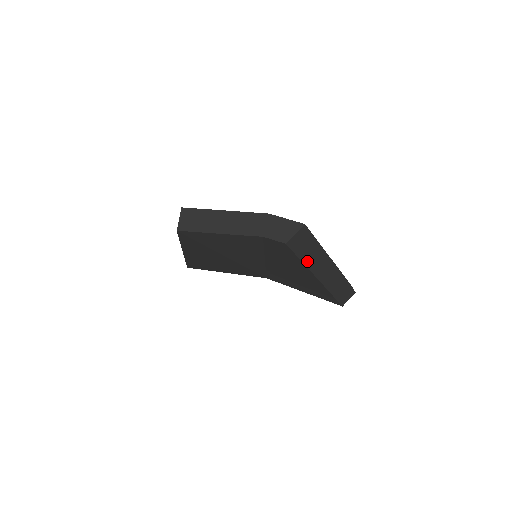
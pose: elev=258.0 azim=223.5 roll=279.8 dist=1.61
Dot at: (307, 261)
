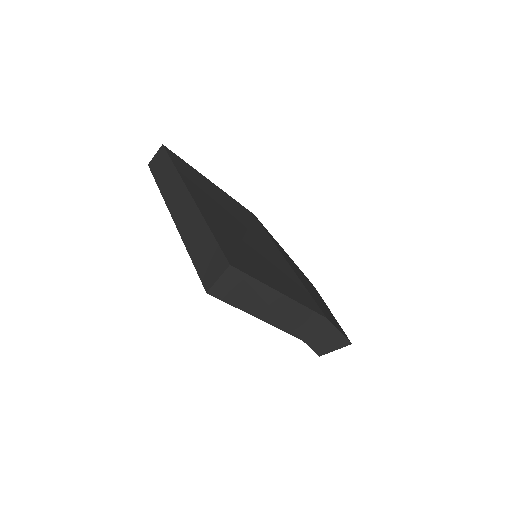
Dot at: occluded
